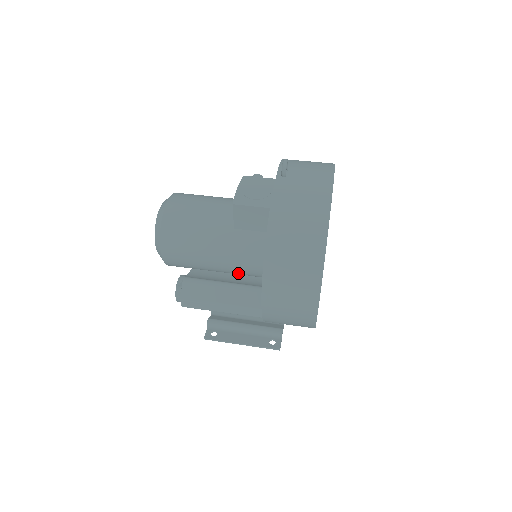
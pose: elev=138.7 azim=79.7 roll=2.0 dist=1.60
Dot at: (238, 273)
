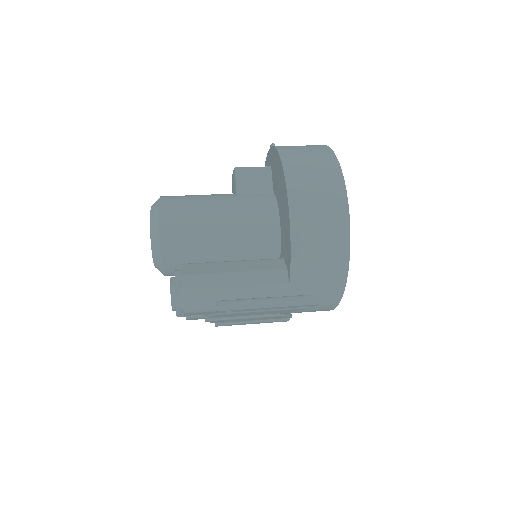
Dot at: (246, 243)
